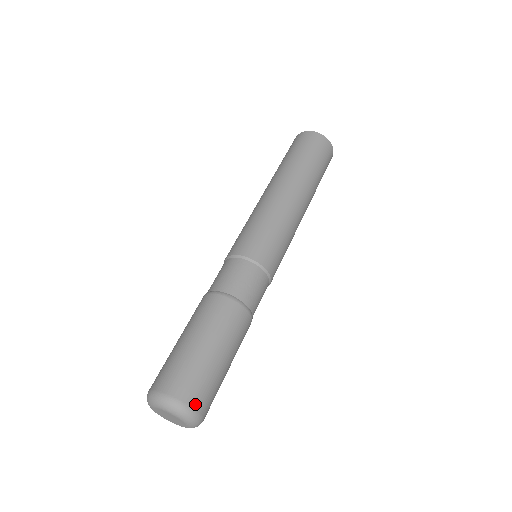
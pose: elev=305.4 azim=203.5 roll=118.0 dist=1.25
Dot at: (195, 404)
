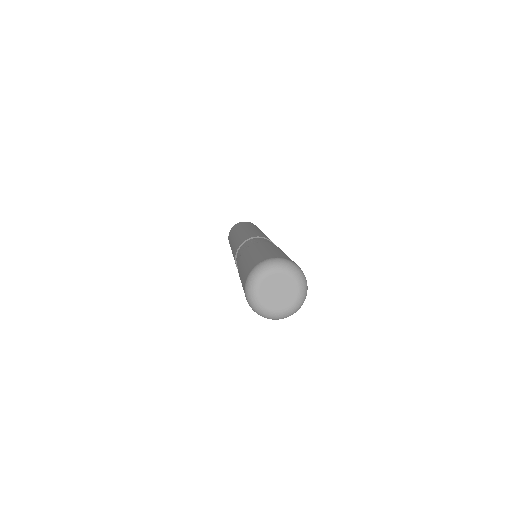
Dot at: occluded
